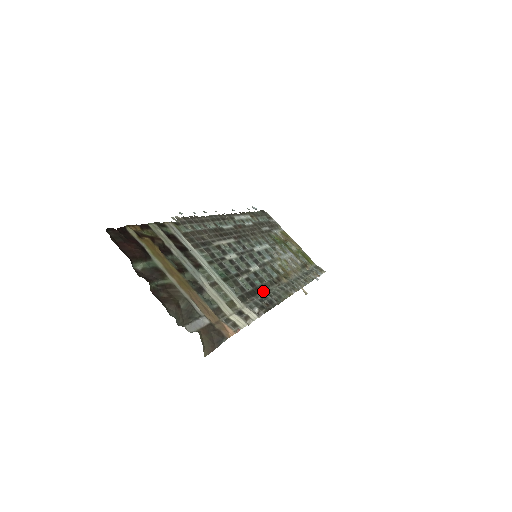
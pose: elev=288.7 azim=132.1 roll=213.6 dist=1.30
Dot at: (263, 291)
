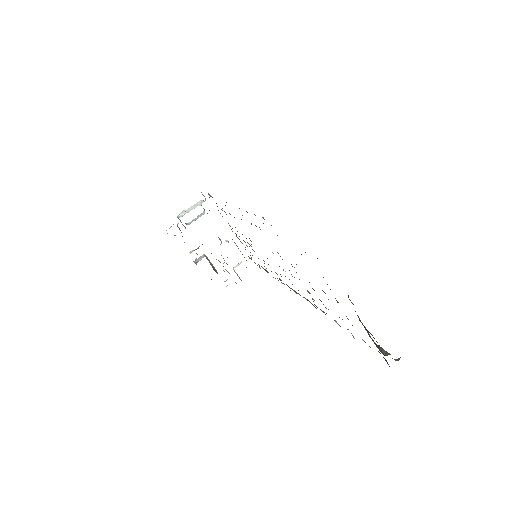
Dot at: occluded
